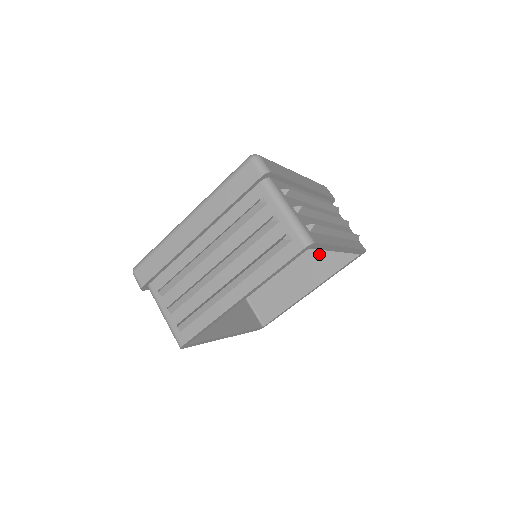
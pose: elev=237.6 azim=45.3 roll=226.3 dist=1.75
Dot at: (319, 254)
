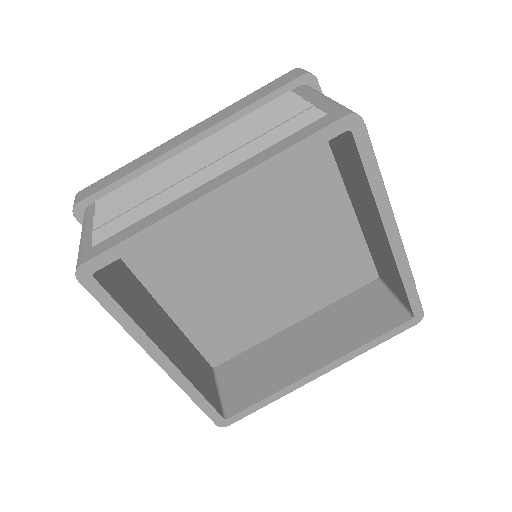
Dot at: (347, 318)
